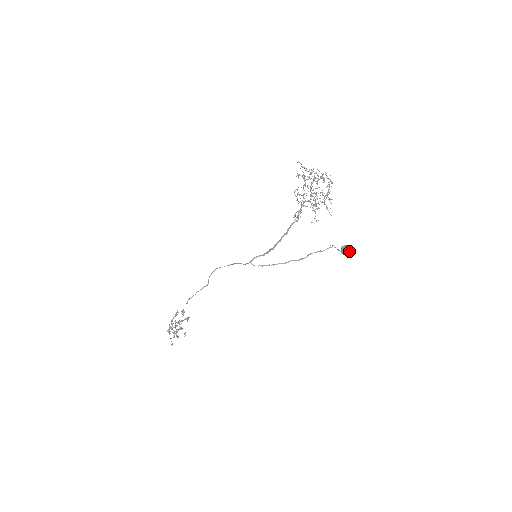
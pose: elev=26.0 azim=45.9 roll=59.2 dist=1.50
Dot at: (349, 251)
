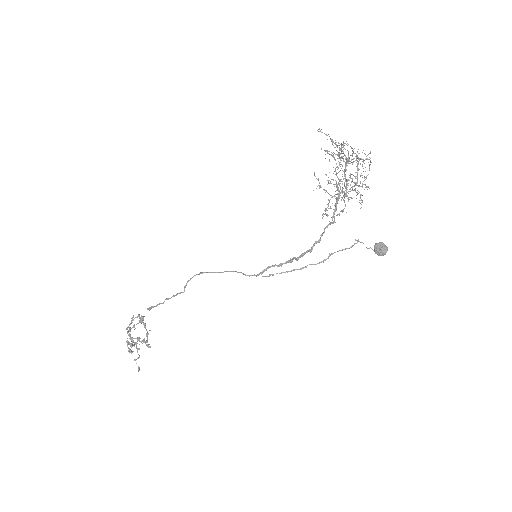
Dot at: (386, 251)
